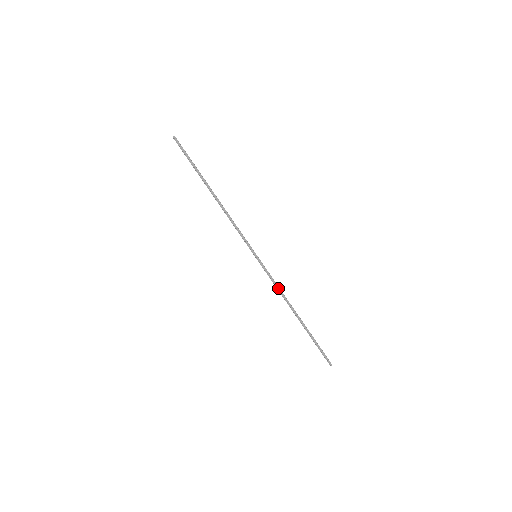
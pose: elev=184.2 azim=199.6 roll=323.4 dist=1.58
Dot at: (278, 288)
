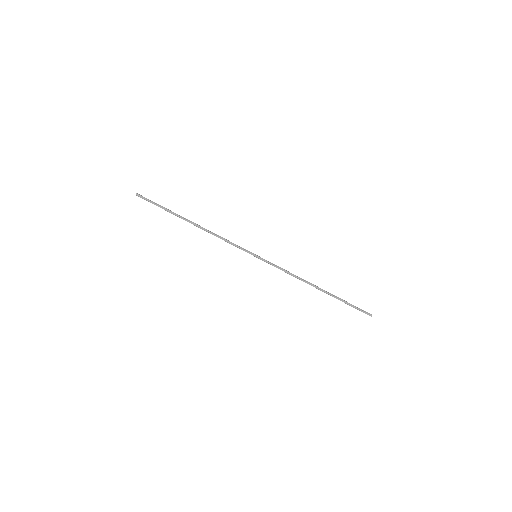
Dot at: (289, 274)
